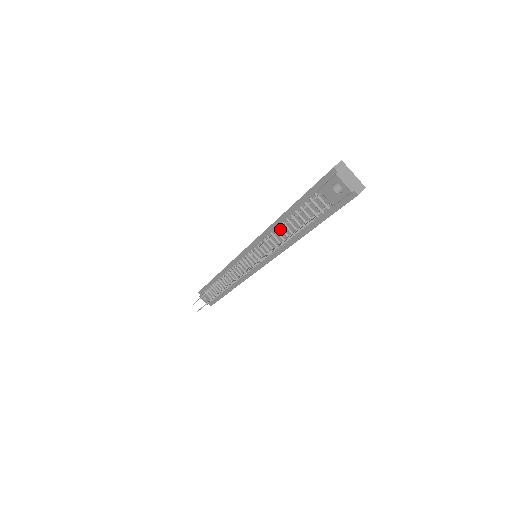
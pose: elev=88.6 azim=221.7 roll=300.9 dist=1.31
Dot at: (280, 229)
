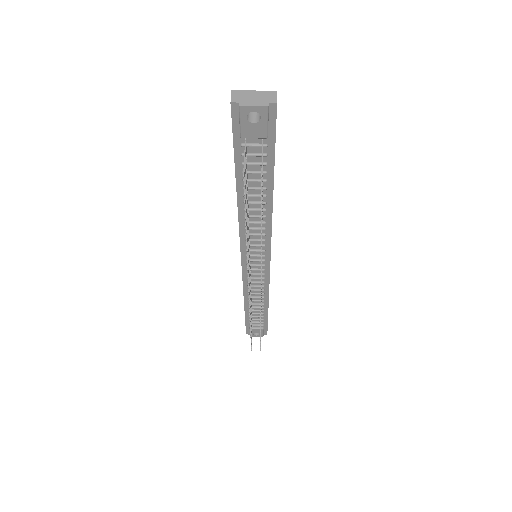
Dot at: (248, 211)
